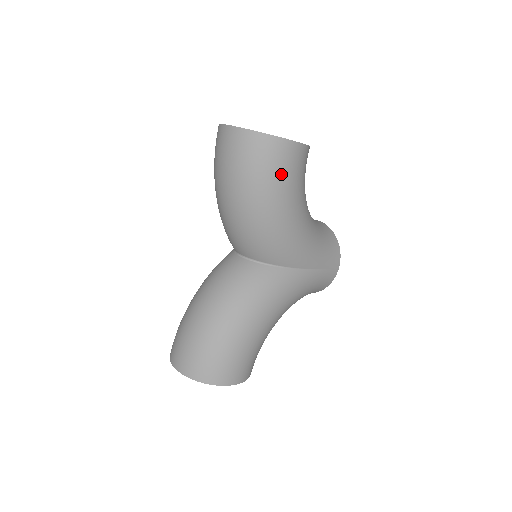
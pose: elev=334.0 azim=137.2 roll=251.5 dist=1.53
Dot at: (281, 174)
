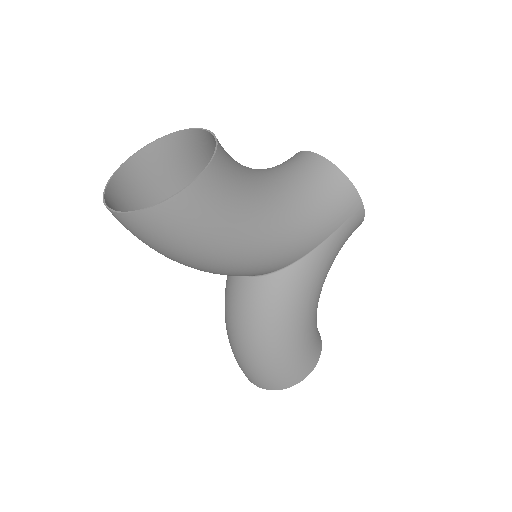
Dot at: (198, 228)
